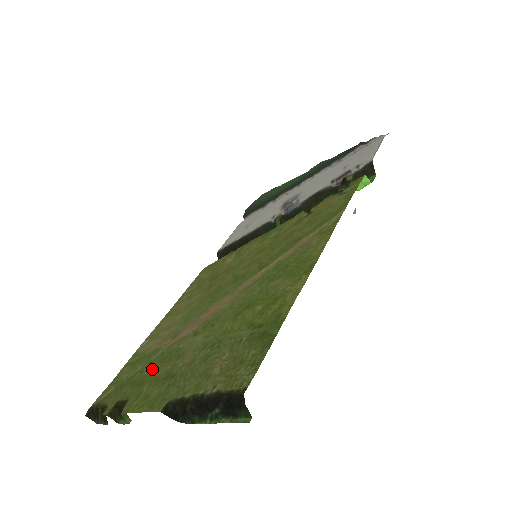
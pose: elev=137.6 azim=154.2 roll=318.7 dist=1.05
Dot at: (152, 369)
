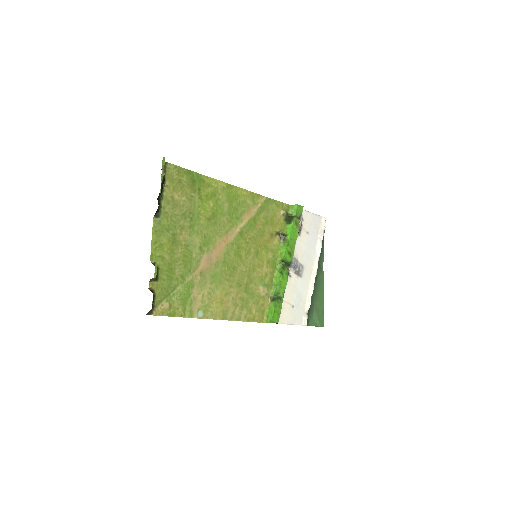
Dot at: (179, 268)
